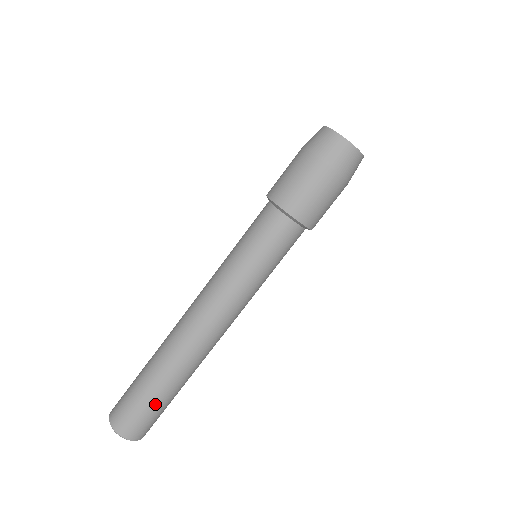
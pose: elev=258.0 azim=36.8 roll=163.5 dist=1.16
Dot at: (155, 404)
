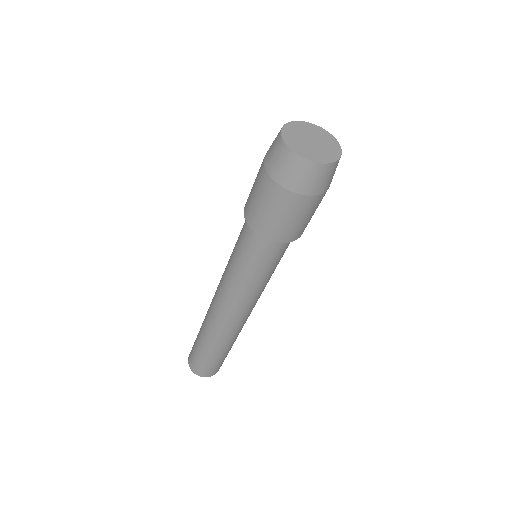
Dot at: (215, 360)
